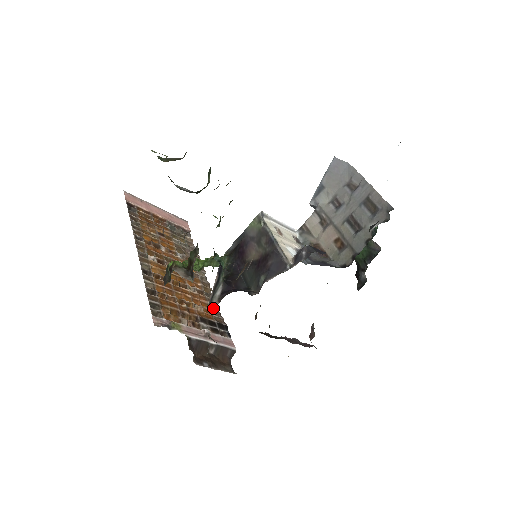
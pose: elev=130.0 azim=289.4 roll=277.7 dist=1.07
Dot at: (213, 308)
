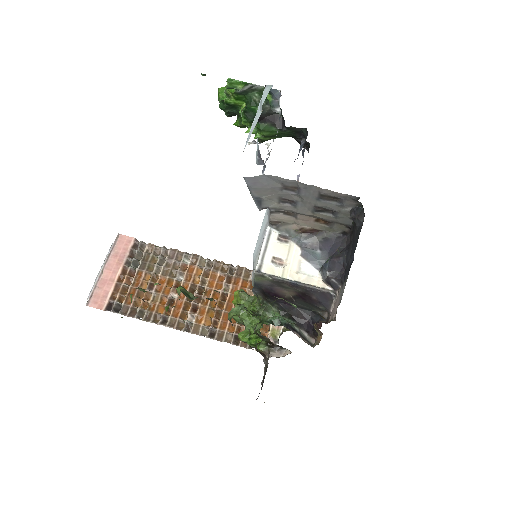
Dot at: (247, 275)
